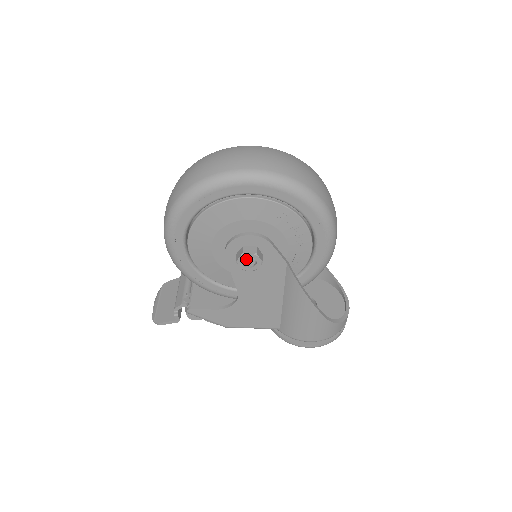
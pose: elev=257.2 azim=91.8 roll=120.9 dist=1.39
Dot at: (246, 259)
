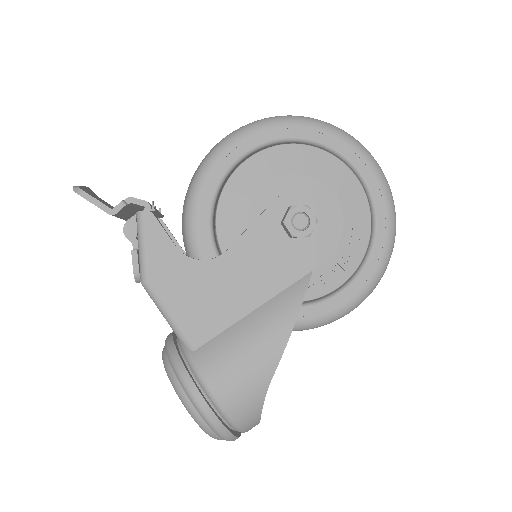
Dot at: (302, 215)
